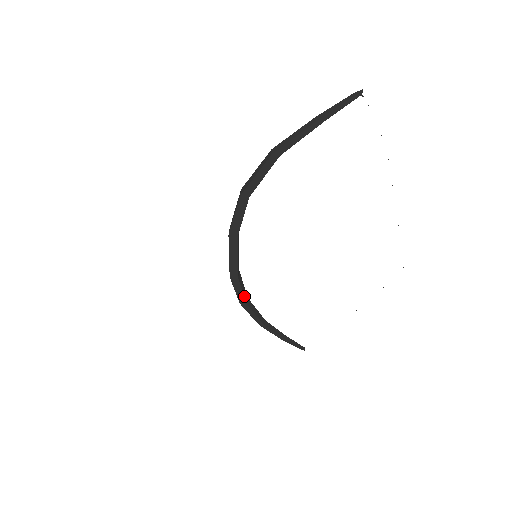
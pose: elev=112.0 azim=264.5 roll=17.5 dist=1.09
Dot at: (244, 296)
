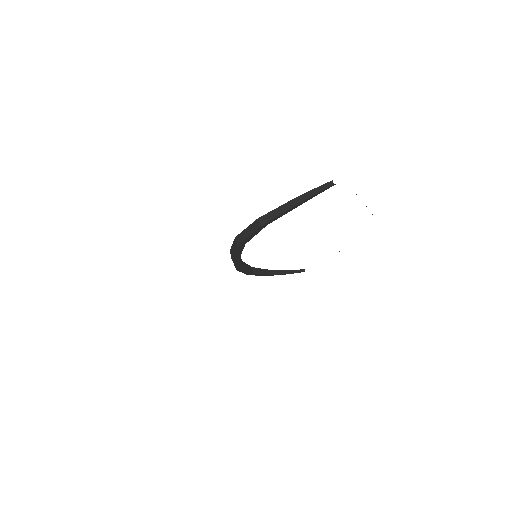
Dot at: (251, 272)
